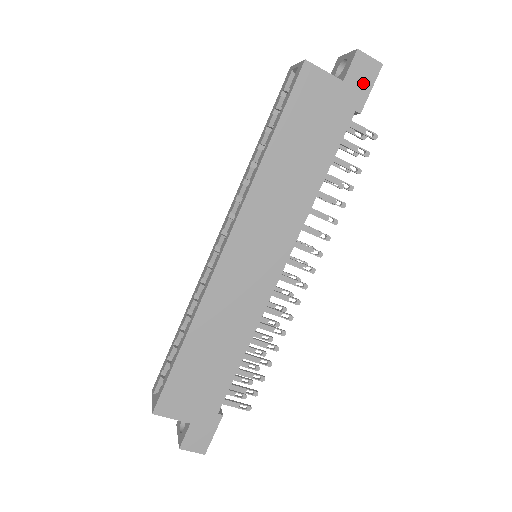
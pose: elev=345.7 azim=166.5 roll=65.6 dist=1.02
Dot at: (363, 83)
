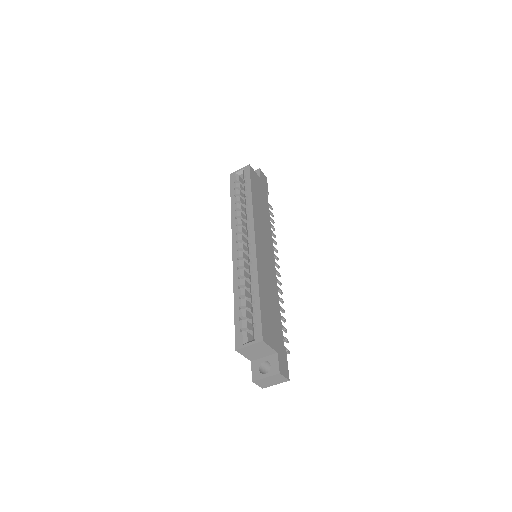
Dot at: (265, 182)
